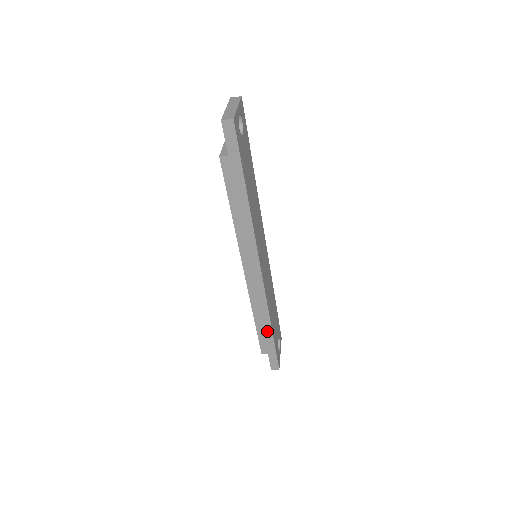
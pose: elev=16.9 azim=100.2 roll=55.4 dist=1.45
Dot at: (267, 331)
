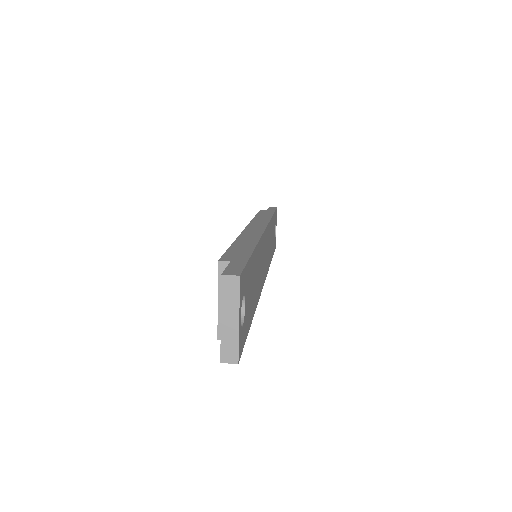
Dot at: occluded
